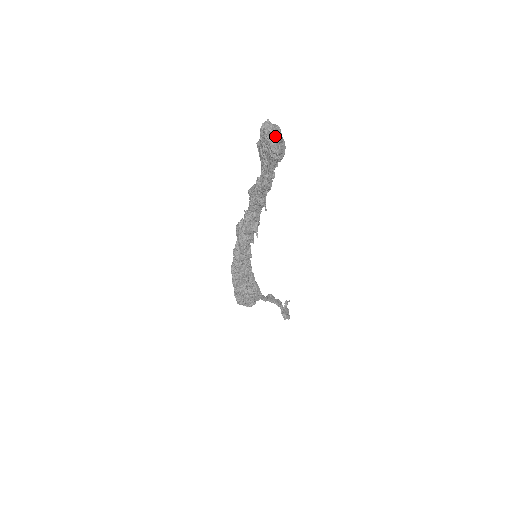
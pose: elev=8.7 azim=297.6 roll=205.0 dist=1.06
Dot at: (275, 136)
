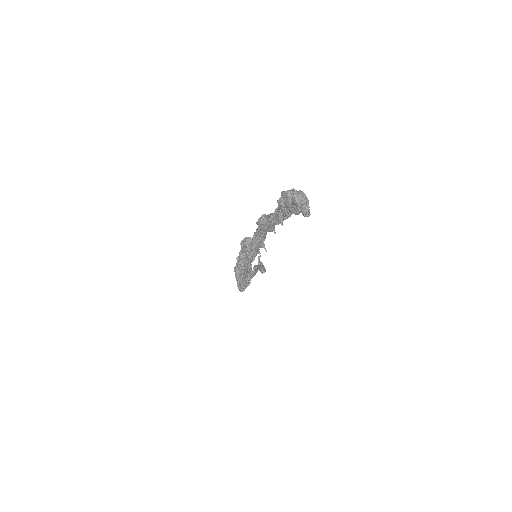
Dot at: (306, 205)
